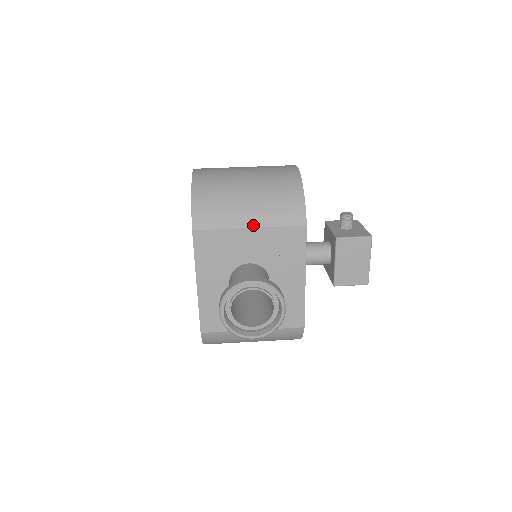
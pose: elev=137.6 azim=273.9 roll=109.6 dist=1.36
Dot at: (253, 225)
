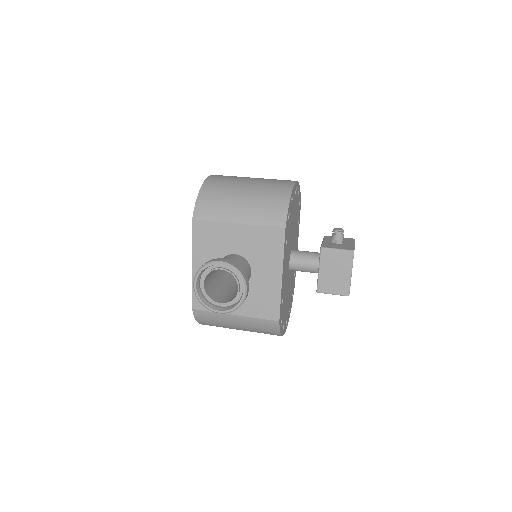
Dot at: (241, 221)
